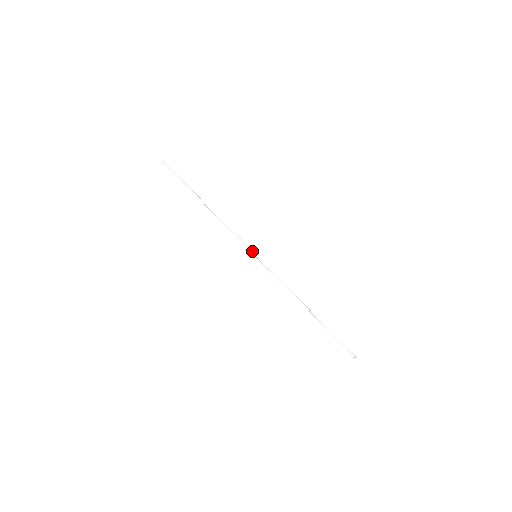
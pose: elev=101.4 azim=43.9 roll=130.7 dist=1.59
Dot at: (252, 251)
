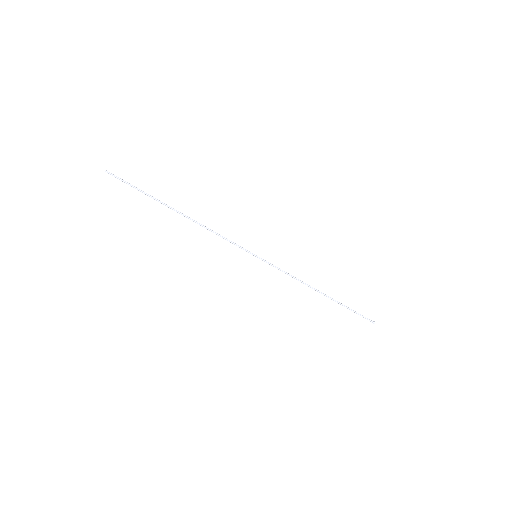
Dot at: (250, 252)
